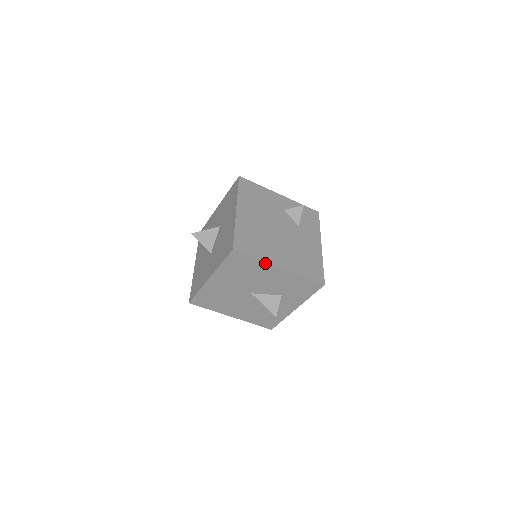
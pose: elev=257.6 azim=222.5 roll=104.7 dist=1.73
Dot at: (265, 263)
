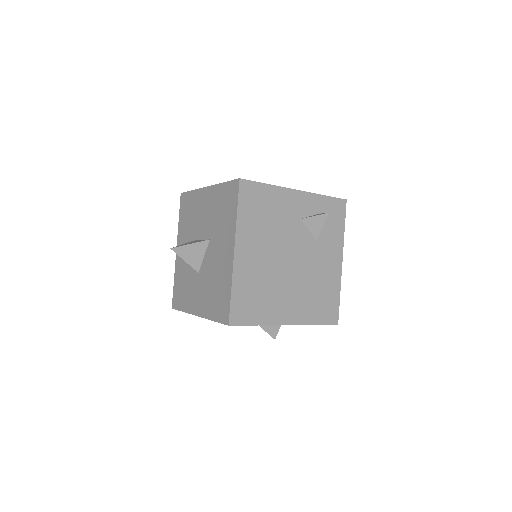
Dot at: occluded
